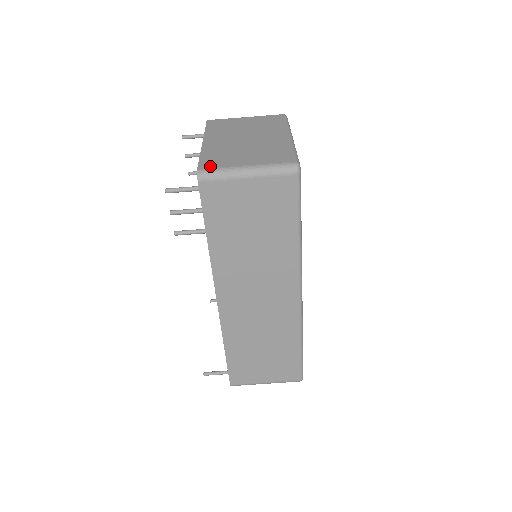
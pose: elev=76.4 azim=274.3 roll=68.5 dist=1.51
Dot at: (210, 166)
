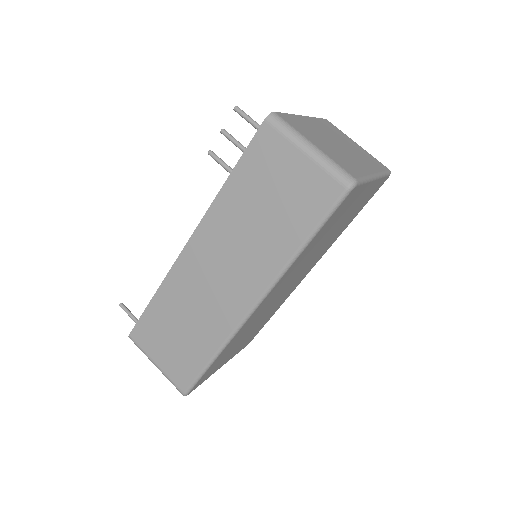
Dot at: (286, 120)
